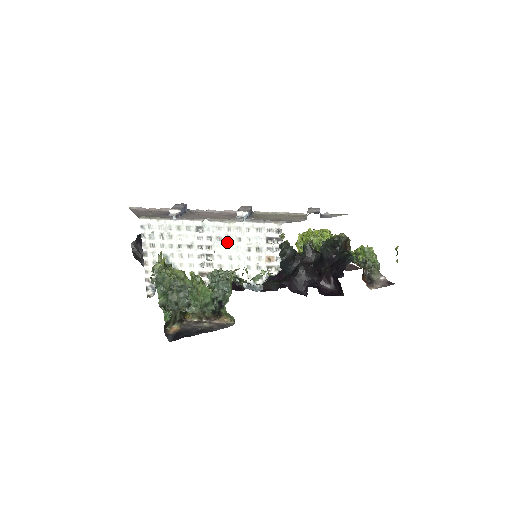
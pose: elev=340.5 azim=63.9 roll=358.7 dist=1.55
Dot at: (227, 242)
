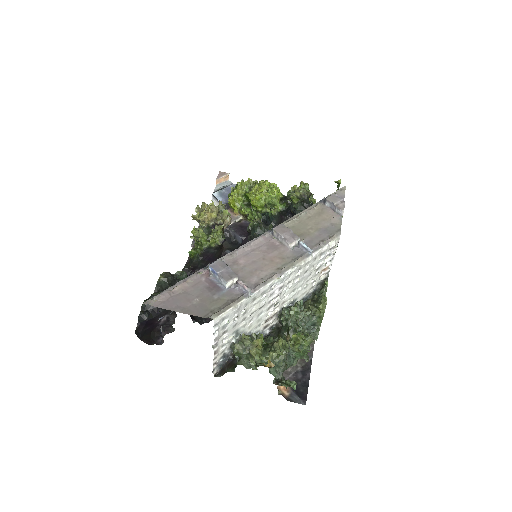
Dot at: (295, 280)
